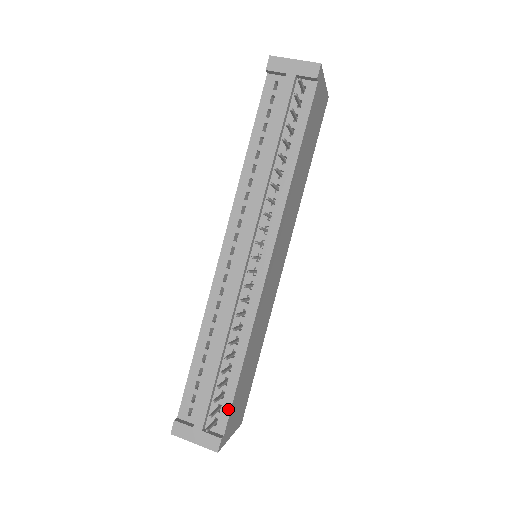
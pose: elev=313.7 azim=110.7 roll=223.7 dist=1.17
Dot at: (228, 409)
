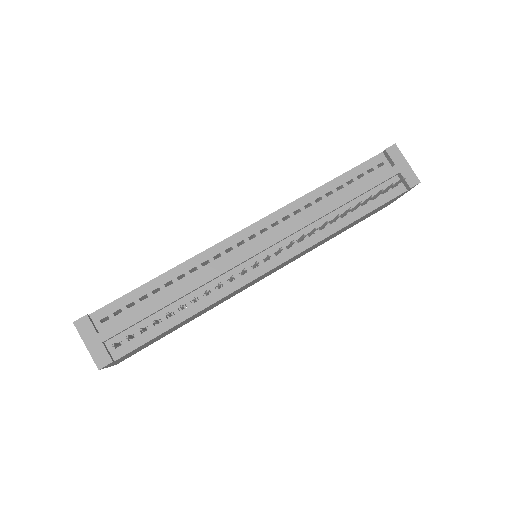
Dot at: (138, 344)
